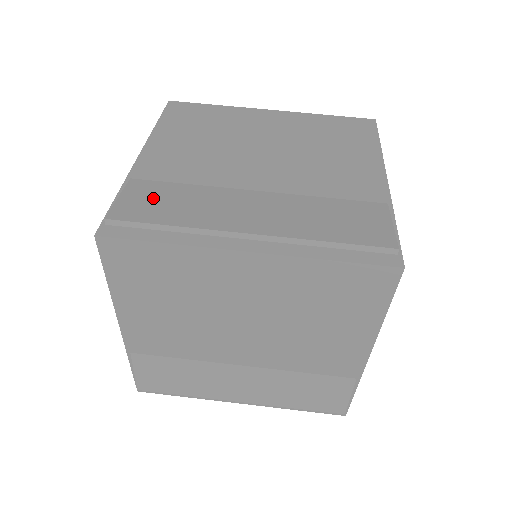
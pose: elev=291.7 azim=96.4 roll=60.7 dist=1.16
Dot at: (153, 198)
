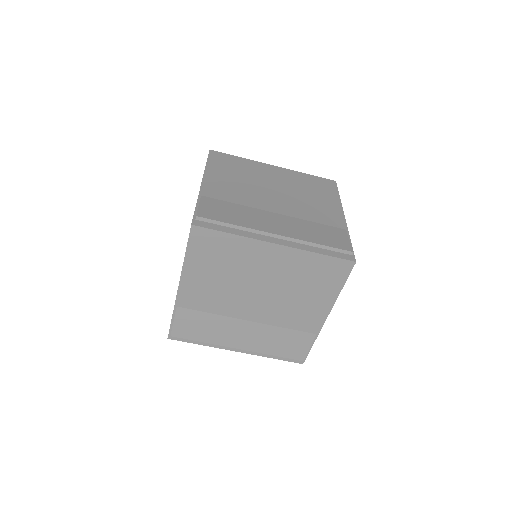
Dot at: (192, 324)
